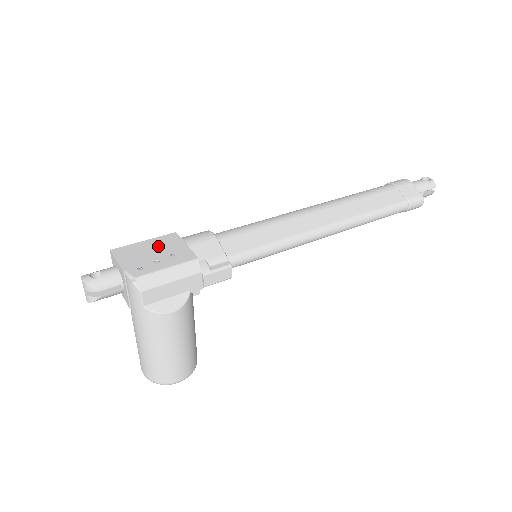
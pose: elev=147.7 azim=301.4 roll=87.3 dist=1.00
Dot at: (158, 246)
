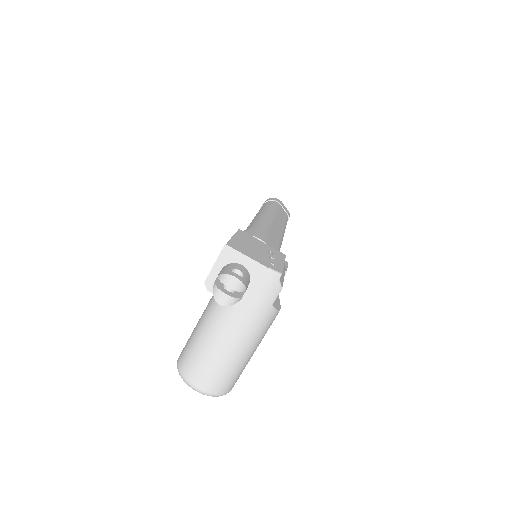
Dot at: (250, 242)
